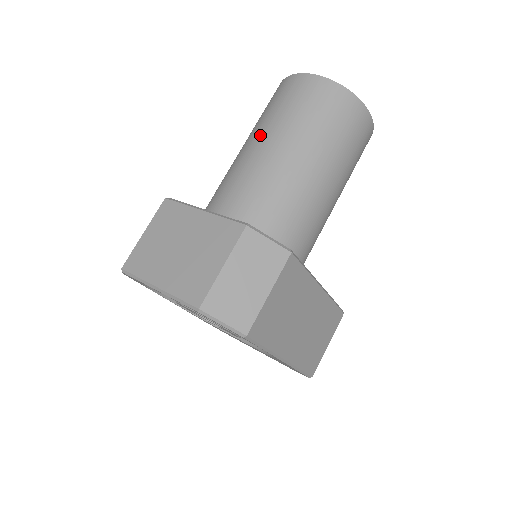
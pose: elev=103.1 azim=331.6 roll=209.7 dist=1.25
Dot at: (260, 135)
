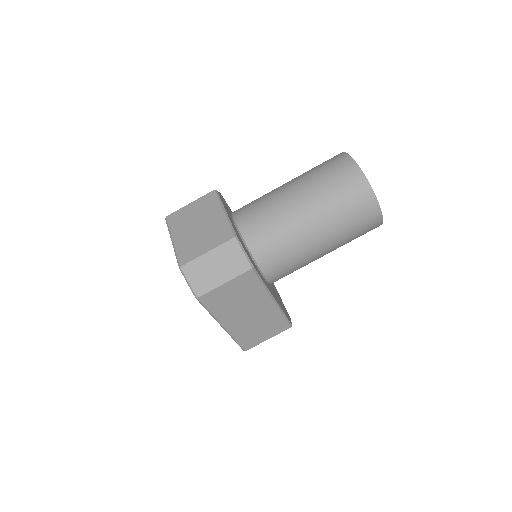
Dot at: (296, 183)
